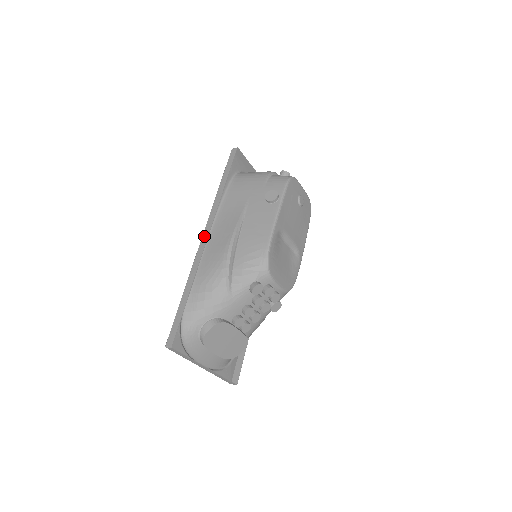
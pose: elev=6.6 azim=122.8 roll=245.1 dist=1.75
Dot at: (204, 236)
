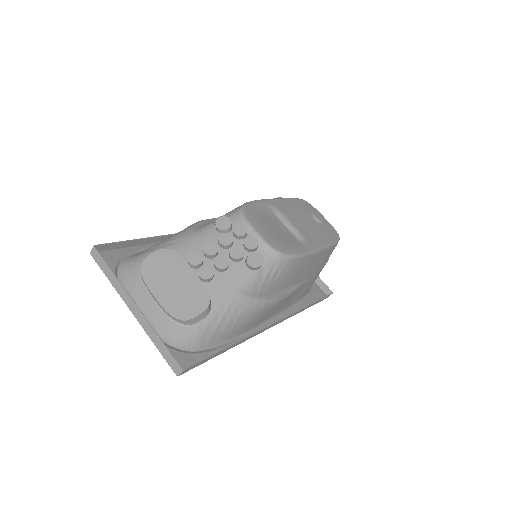
Dot at: occluded
